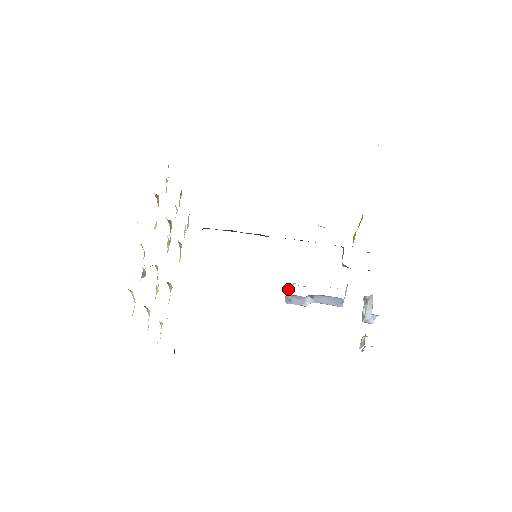
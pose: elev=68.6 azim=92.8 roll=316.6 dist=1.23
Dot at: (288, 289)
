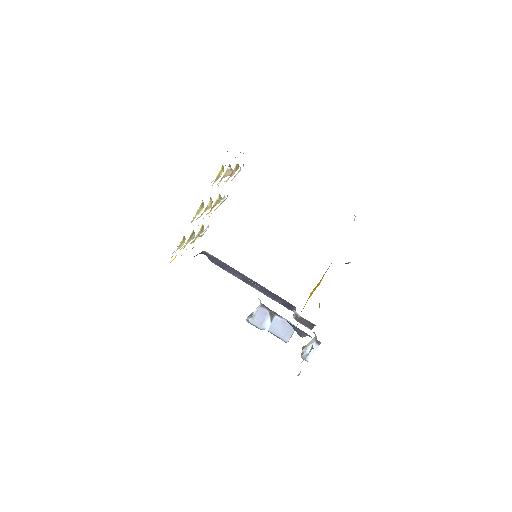
Dot at: occluded
